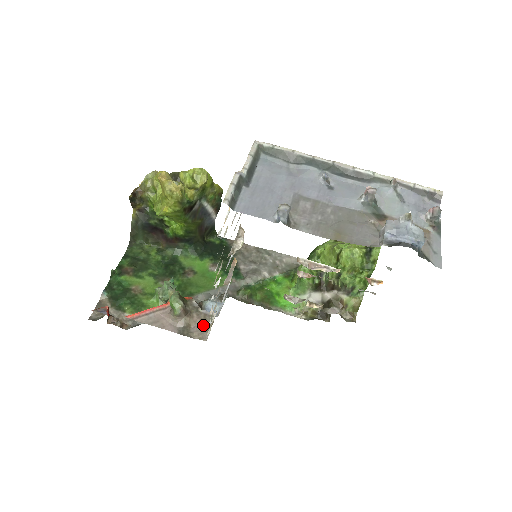
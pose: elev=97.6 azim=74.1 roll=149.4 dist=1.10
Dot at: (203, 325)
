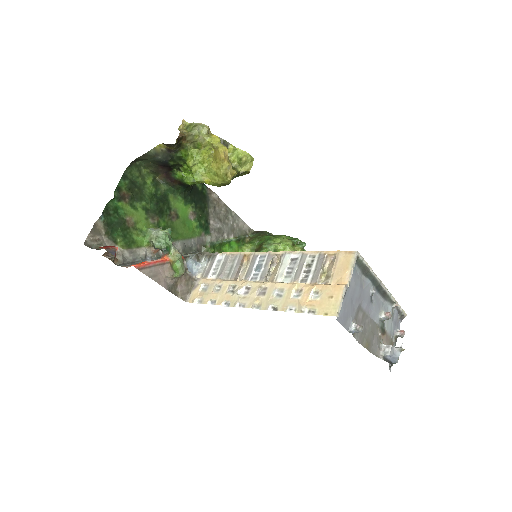
Dot at: (186, 286)
